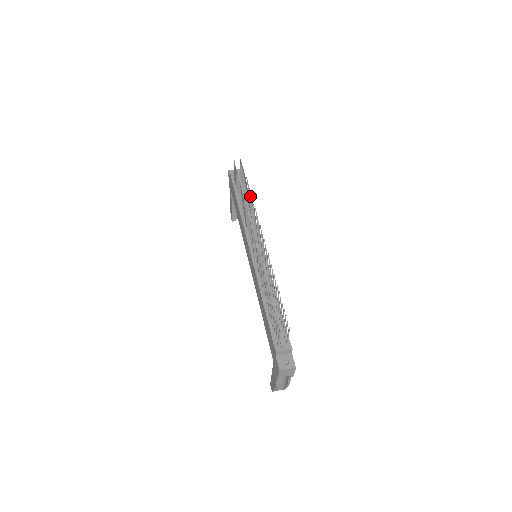
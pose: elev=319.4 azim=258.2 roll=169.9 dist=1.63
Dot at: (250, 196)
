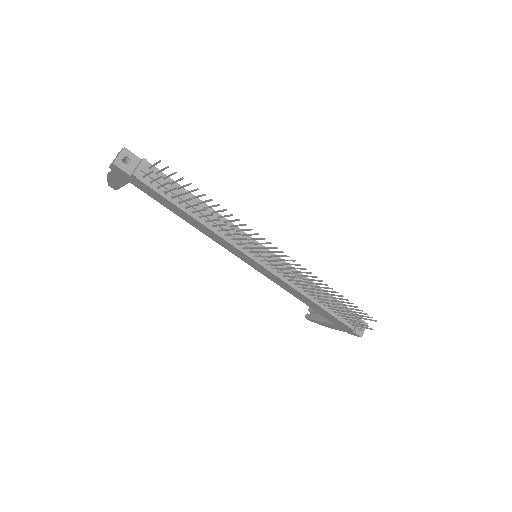
Dot at: (223, 211)
